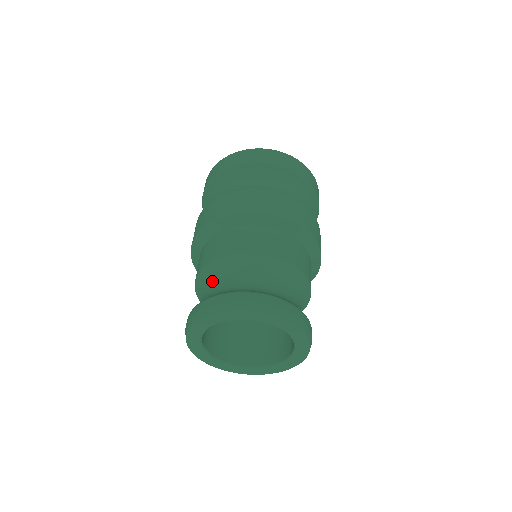
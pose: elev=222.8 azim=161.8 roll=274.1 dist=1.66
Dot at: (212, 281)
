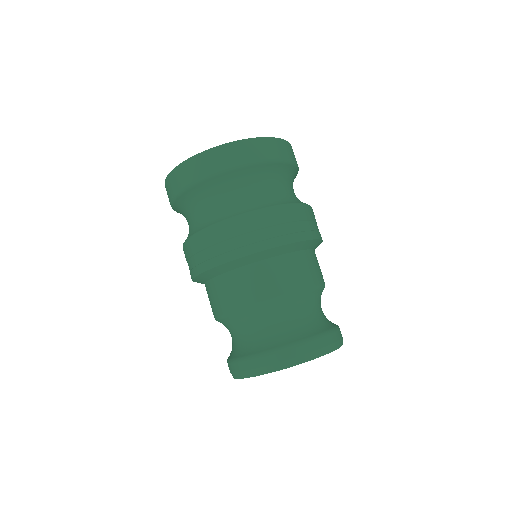
Dot at: (257, 321)
